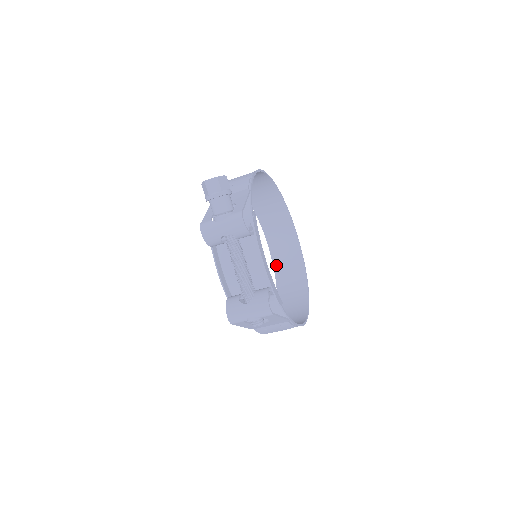
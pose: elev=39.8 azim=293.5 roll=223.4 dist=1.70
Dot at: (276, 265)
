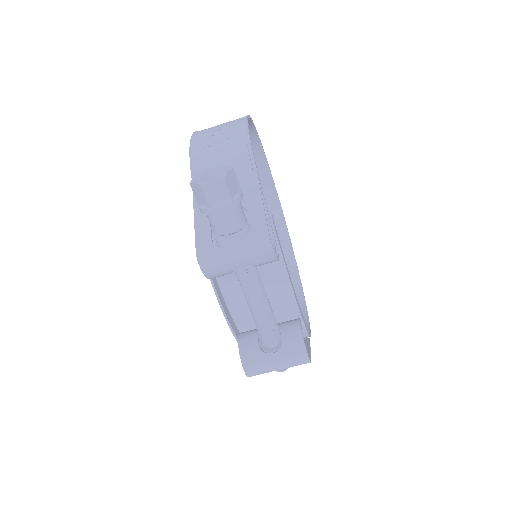
Dot at: occluded
